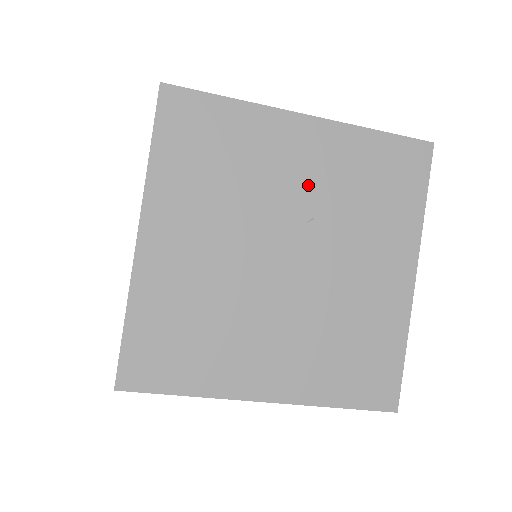
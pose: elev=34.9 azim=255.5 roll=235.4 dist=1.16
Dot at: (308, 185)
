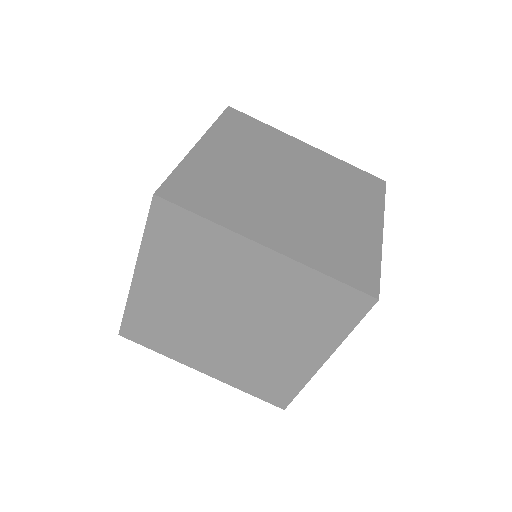
Dot at: (308, 166)
